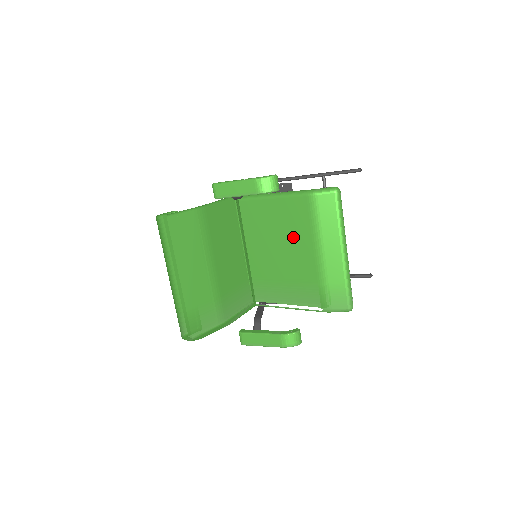
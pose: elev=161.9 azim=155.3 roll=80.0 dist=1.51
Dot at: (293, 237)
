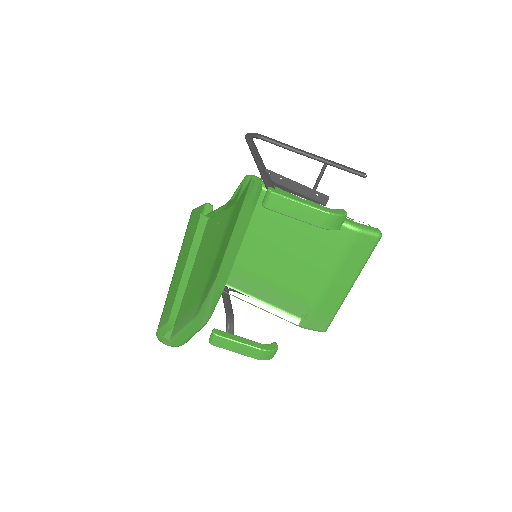
Dot at: (302, 249)
